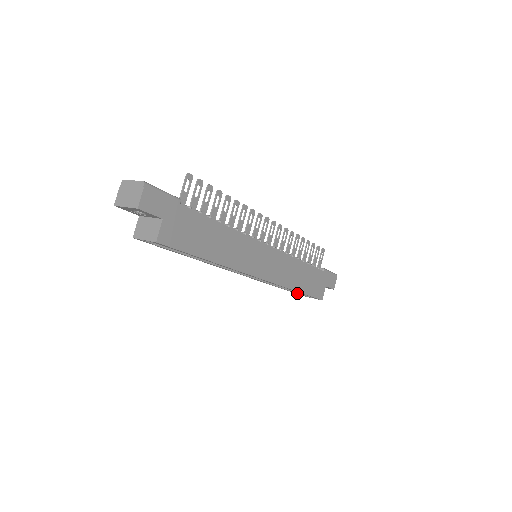
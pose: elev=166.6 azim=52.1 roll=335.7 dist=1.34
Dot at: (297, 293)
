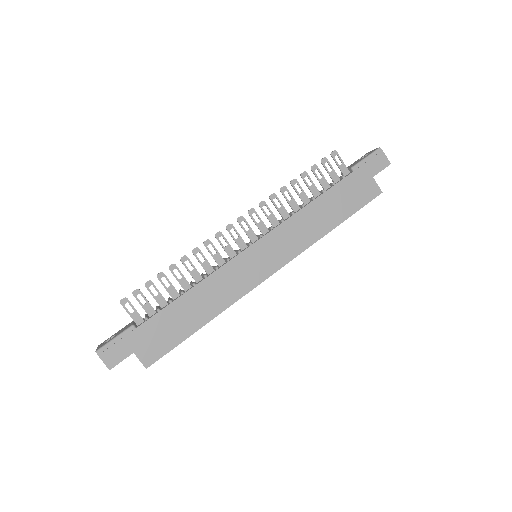
Dot at: occluded
